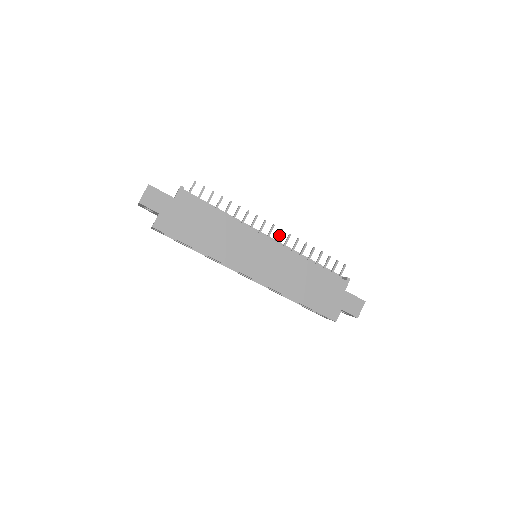
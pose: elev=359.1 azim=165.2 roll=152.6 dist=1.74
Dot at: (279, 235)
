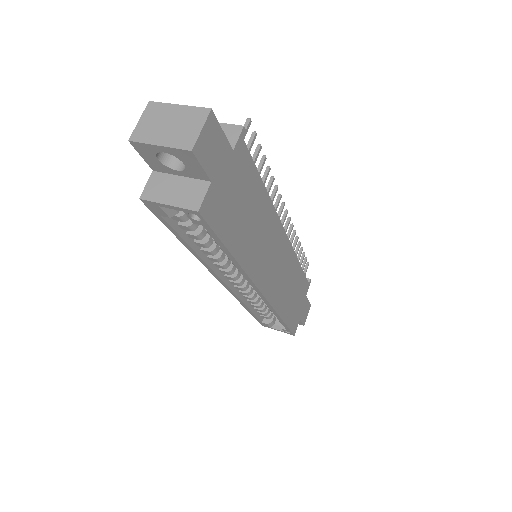
Dot at: occluded
